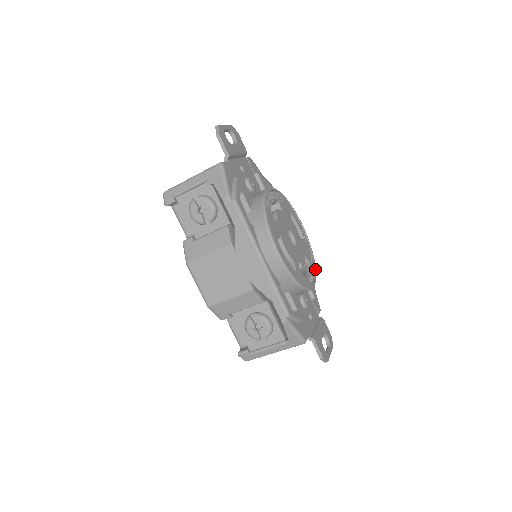
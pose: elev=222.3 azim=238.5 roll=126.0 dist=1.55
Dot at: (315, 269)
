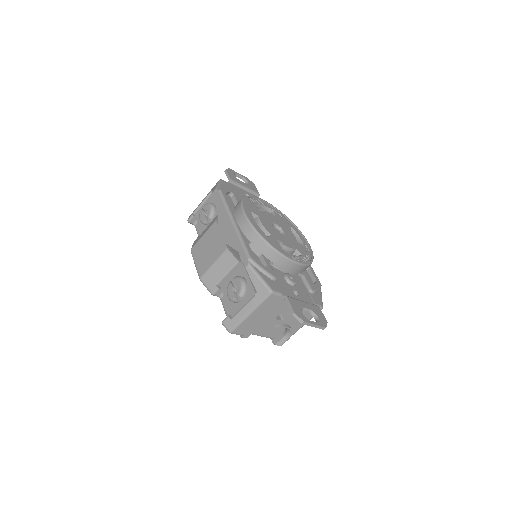
Dot at: (308, 262)
